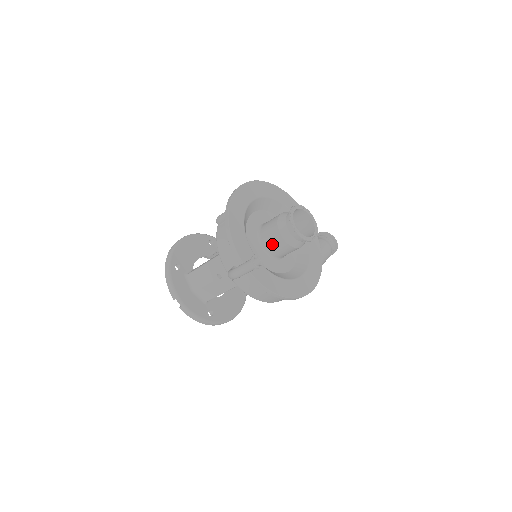
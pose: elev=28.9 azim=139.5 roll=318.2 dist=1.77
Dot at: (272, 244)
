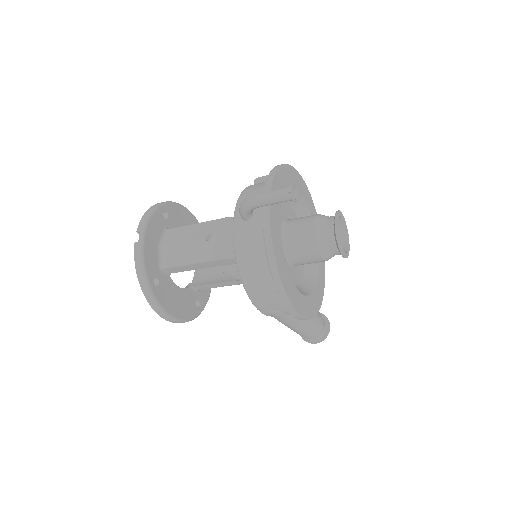
Dot at: (297, 230)
